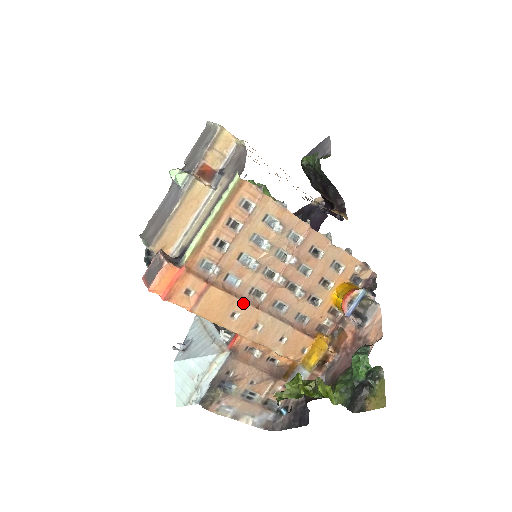
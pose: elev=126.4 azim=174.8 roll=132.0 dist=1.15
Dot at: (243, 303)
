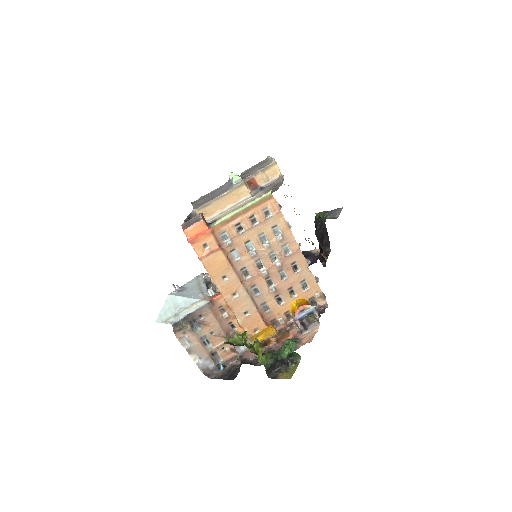
Dot at: (234, 273)
